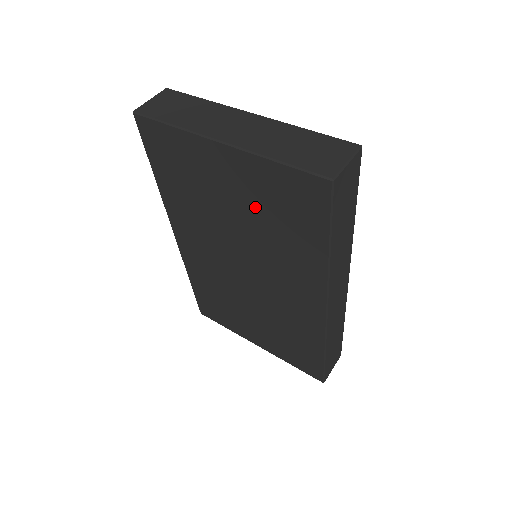
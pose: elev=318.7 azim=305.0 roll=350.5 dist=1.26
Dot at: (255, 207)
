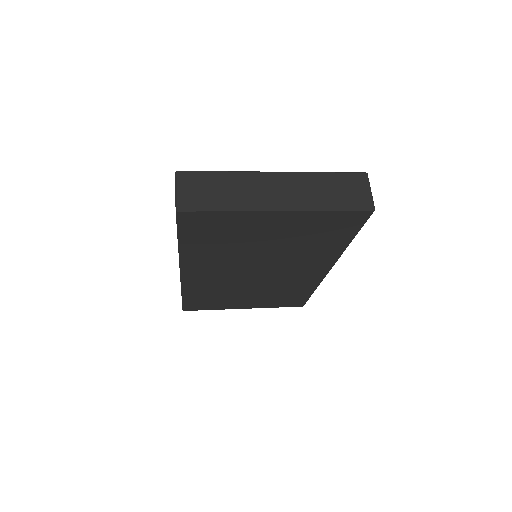
Dot at: (294, 237)
